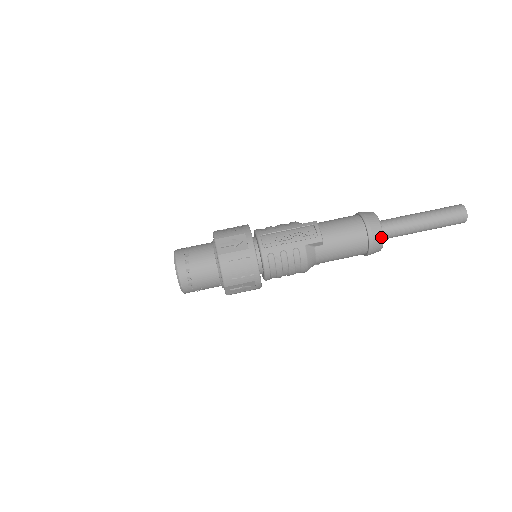
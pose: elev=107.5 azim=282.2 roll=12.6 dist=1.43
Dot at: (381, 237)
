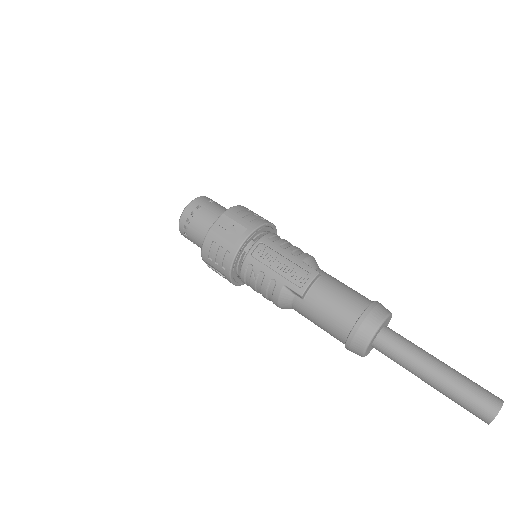
Dot at: (364, 345)
